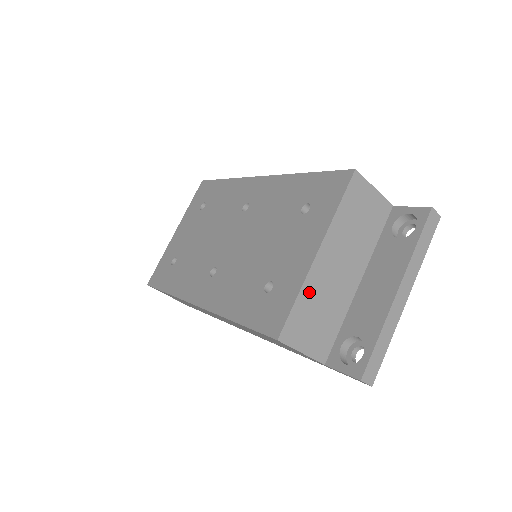
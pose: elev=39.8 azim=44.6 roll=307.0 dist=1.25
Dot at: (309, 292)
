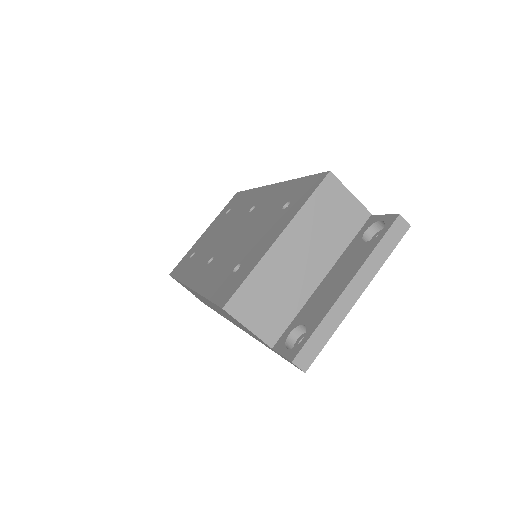
Dot at: (263, 273)
